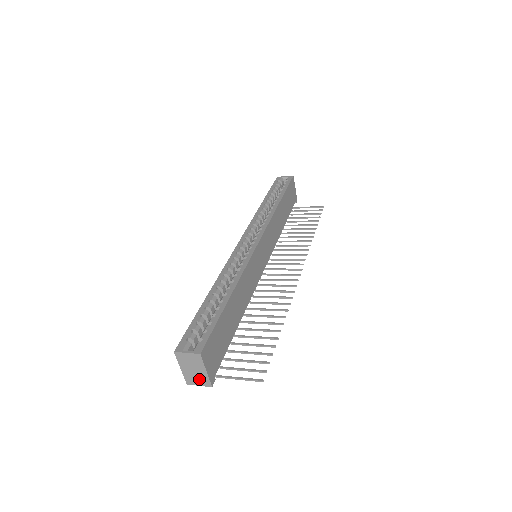
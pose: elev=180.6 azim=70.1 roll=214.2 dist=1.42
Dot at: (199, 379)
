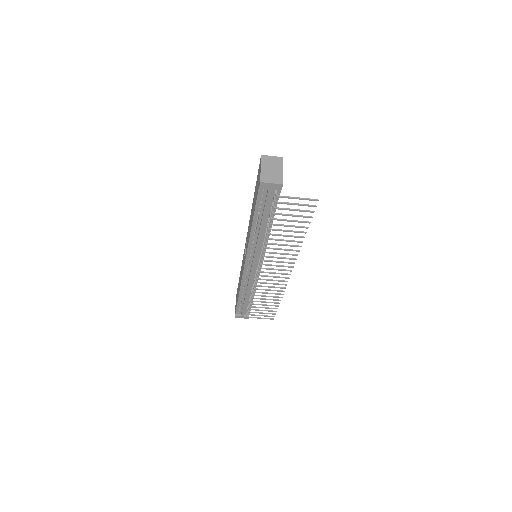
Dot at: (274, 177)
